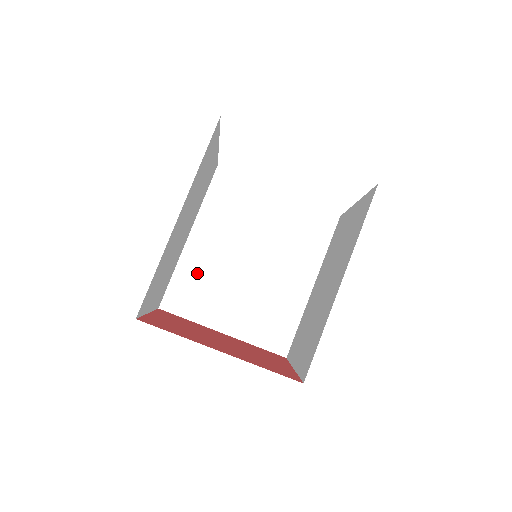
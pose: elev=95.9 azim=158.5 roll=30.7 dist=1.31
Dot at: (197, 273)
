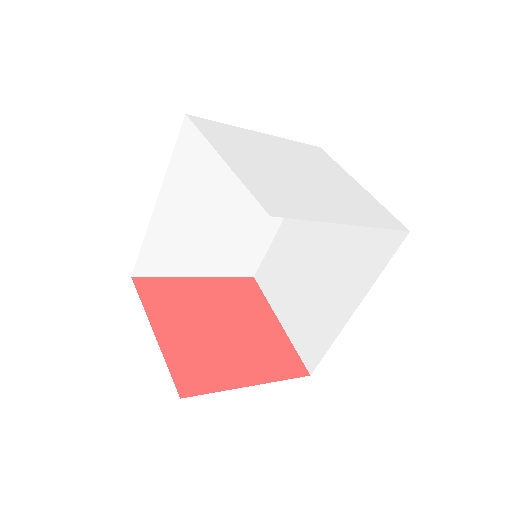
Dot at: (169, 237)
